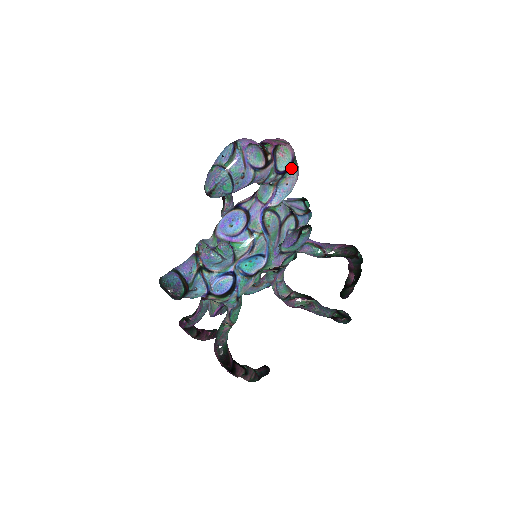
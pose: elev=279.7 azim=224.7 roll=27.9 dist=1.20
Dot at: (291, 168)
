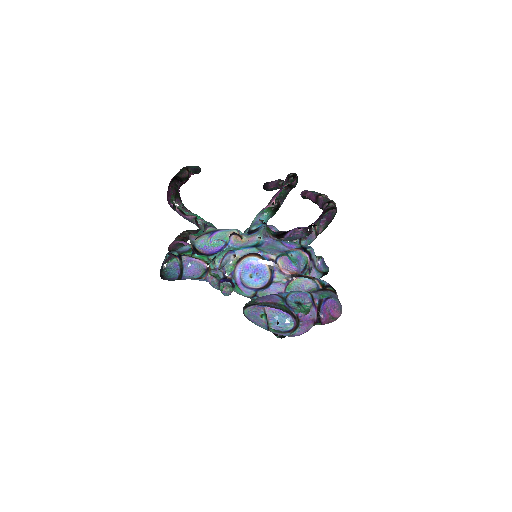
Dot at: occluded
